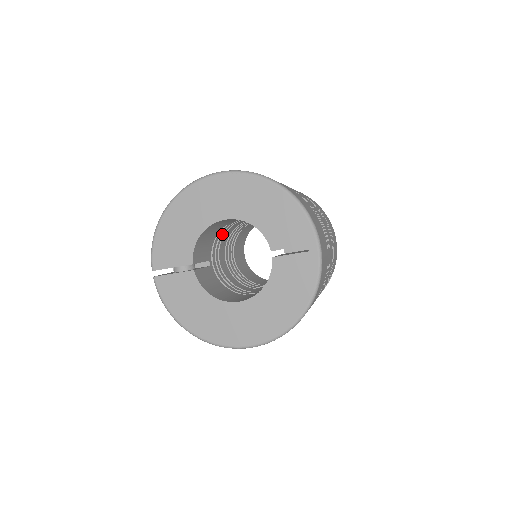
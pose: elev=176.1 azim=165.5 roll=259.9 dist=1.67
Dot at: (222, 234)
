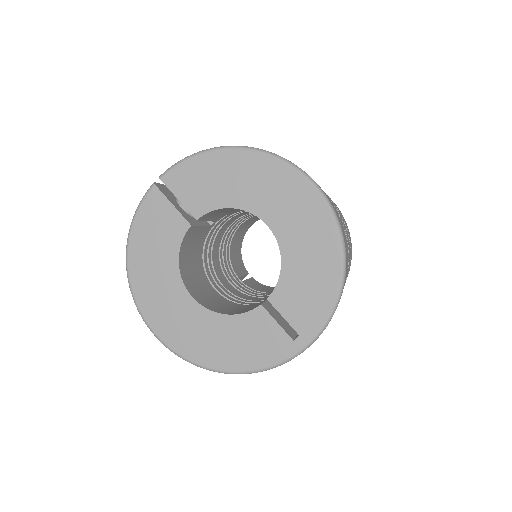
Dot at: occluded
